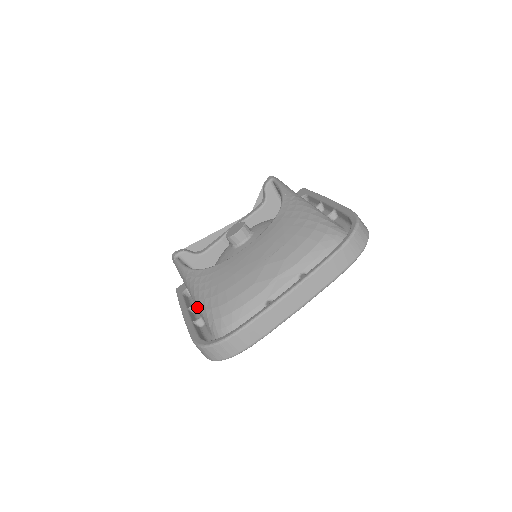
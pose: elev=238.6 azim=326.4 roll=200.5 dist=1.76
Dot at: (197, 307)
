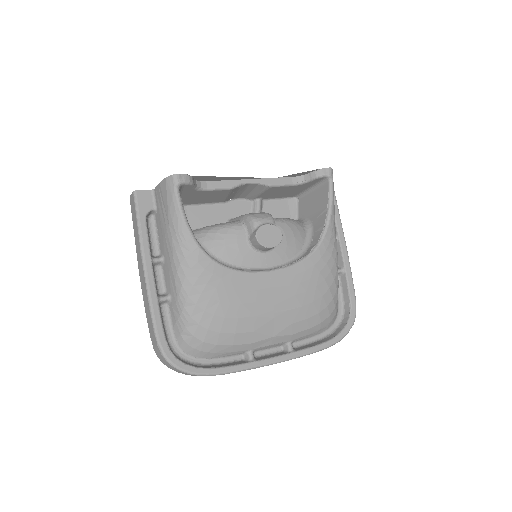
Dot at: (177, 295)
